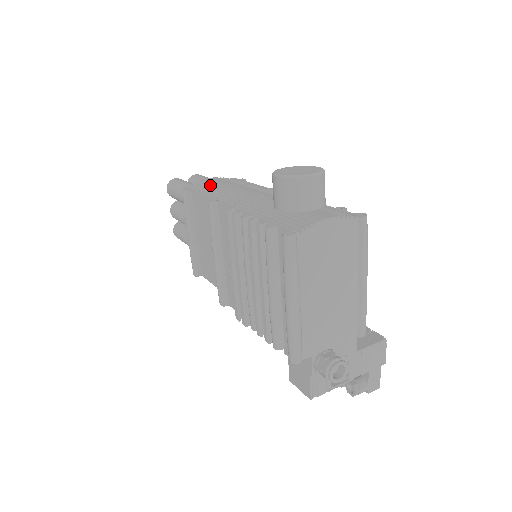
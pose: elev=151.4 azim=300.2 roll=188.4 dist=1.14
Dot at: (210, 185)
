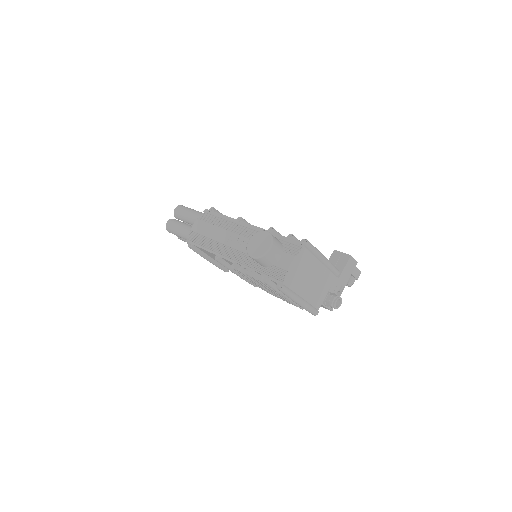
Dot at: (202, 235)
